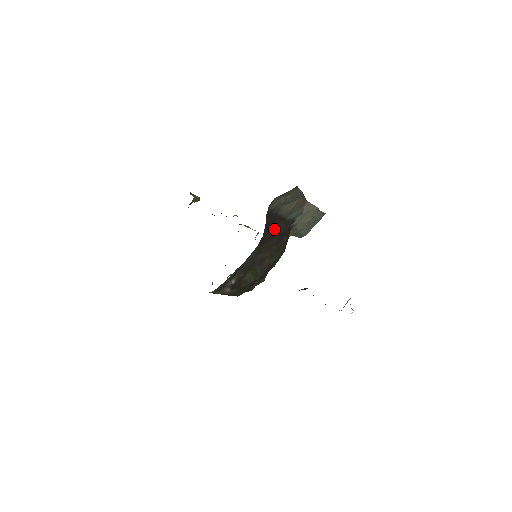
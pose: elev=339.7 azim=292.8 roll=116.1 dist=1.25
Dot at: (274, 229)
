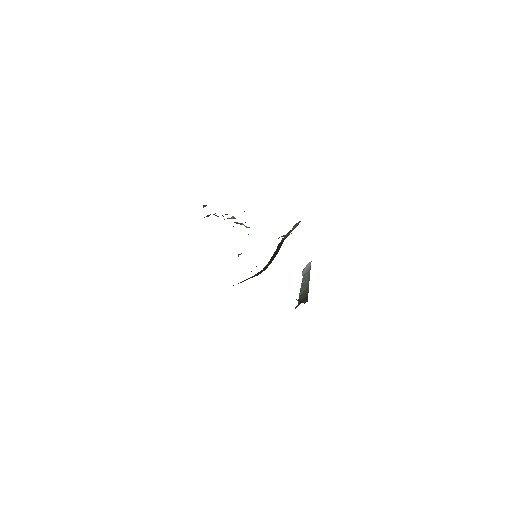
Dot at: occluded
